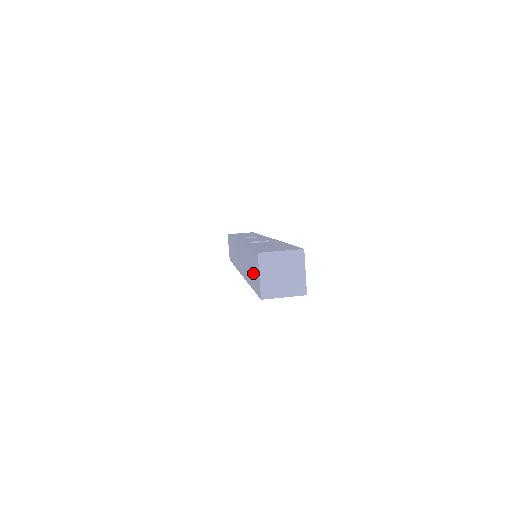
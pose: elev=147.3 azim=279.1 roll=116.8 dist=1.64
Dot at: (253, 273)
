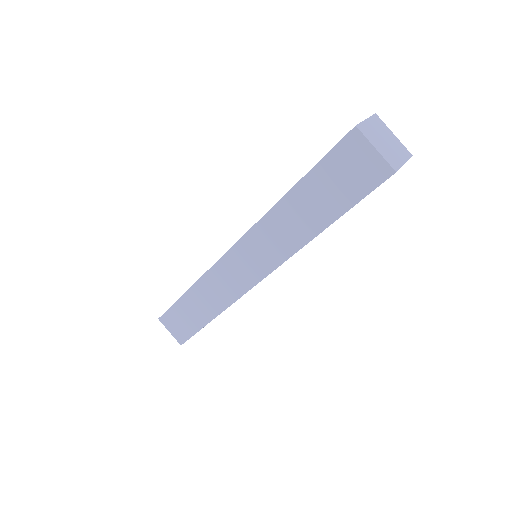
Dot at: (338, 186)
